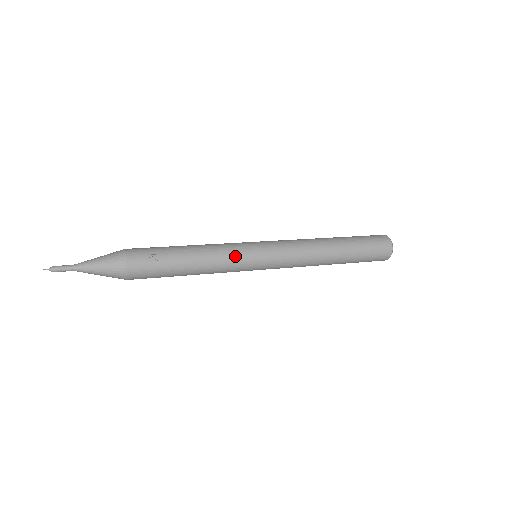
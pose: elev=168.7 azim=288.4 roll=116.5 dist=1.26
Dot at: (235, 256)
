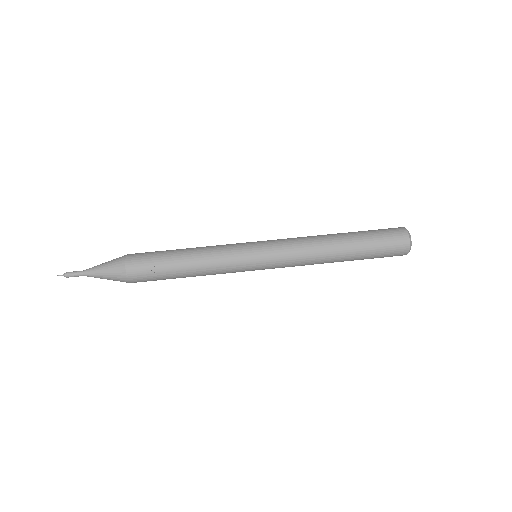
Dot at: (231, 264)
